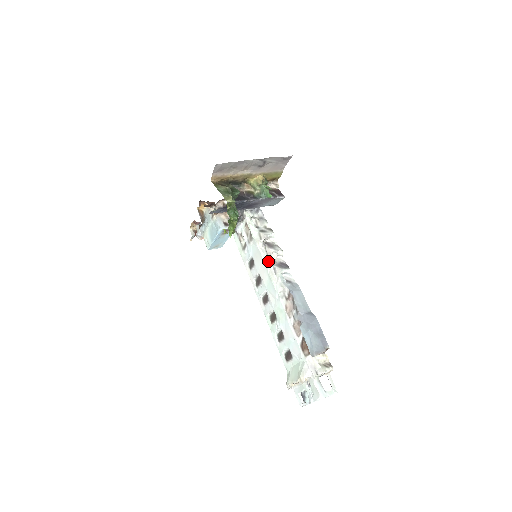
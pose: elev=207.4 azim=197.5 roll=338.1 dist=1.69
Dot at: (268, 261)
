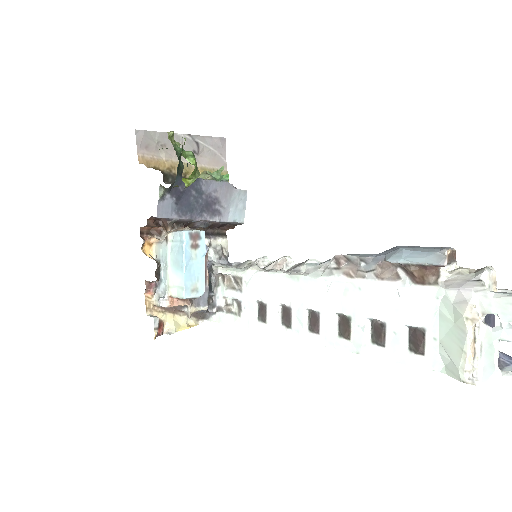
Dot at: (279, 270)
